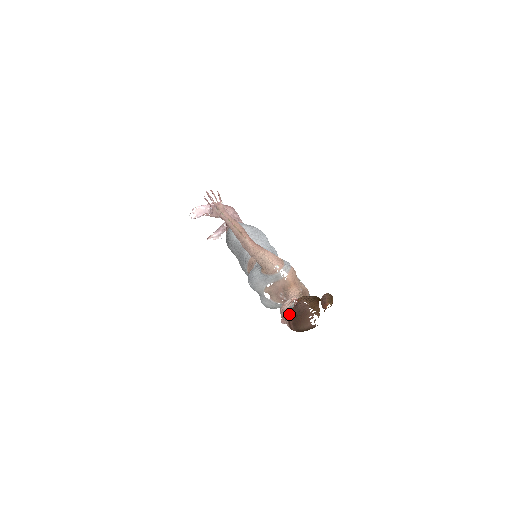
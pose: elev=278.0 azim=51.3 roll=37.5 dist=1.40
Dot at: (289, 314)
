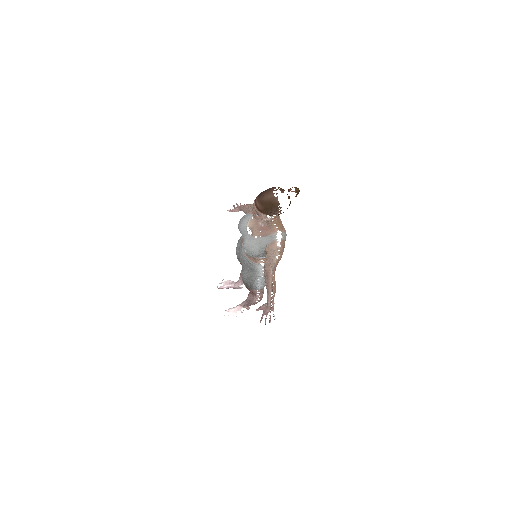
Dot at: occluded
